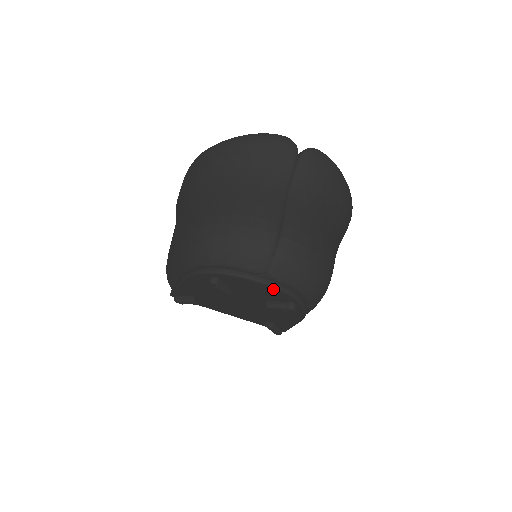
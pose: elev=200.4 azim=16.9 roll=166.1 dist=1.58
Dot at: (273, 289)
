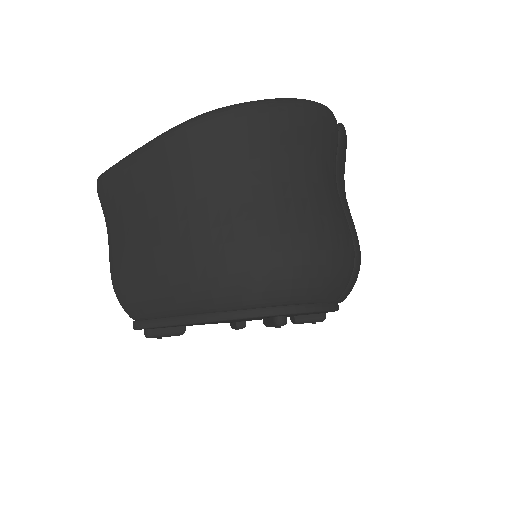
Dot at: (333, 311)
